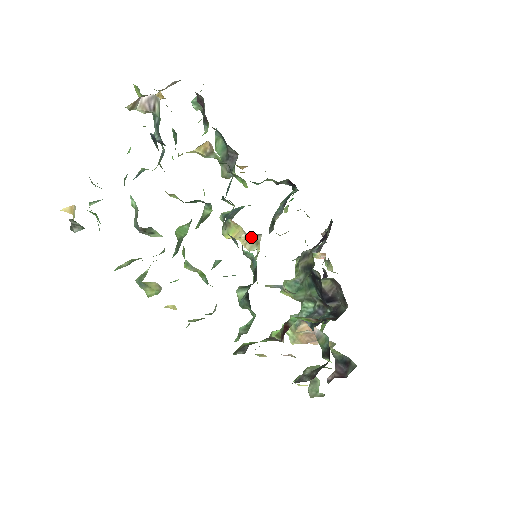
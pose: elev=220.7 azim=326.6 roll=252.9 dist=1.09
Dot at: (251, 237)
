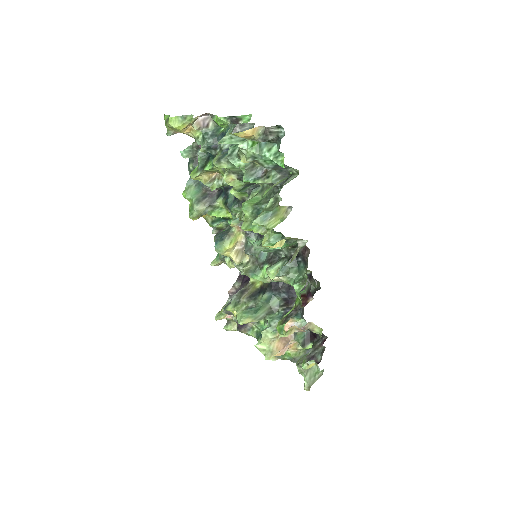
Dot at: (241, 249)
